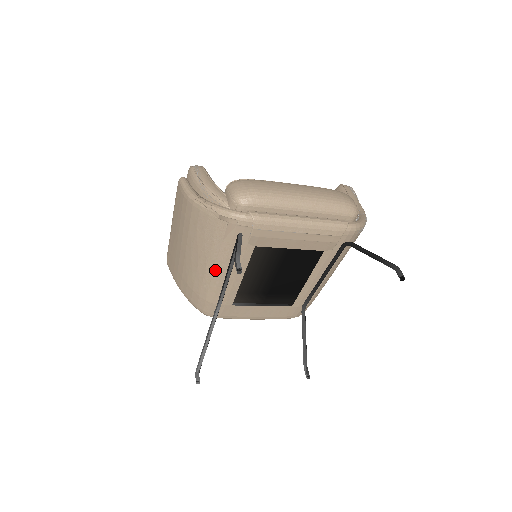
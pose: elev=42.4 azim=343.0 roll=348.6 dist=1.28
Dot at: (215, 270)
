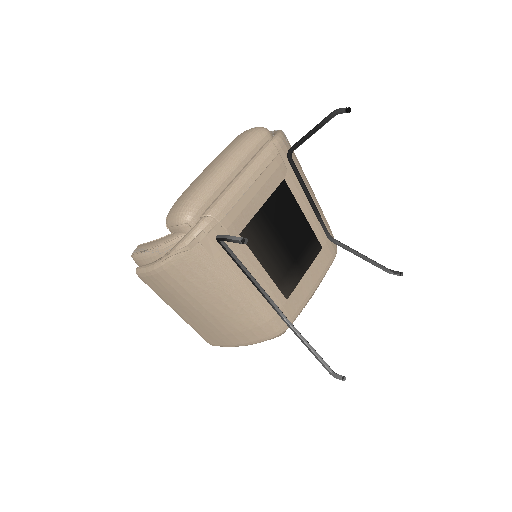
Dot at: (241, 290)
